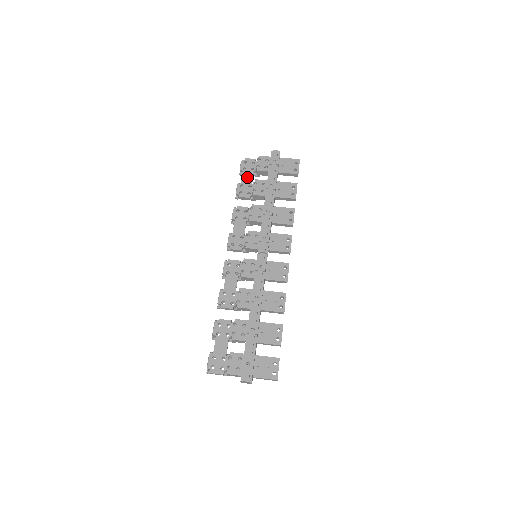
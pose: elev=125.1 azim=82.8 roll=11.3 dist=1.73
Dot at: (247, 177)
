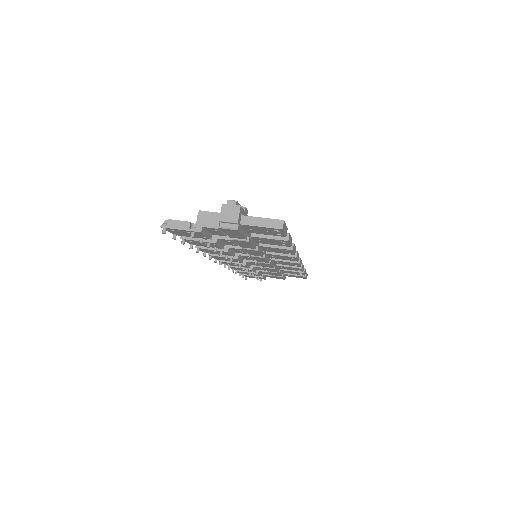
Dot at: occluded
